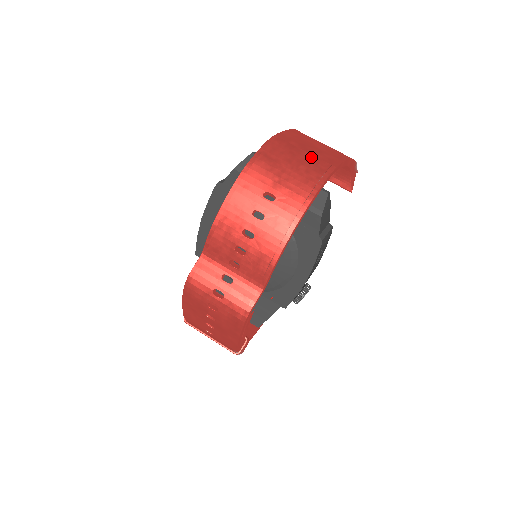
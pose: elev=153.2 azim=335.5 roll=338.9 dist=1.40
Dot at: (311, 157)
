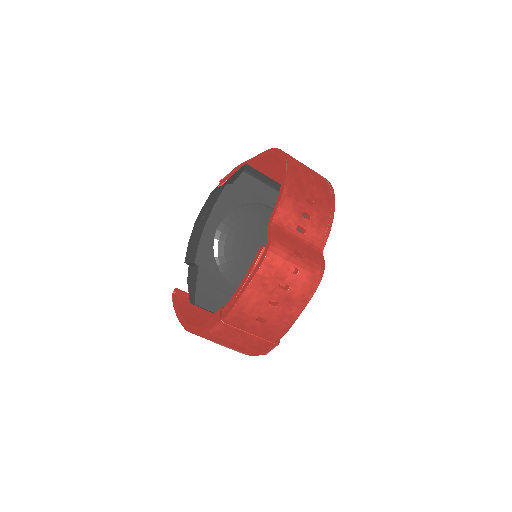
Dot at: occluded
